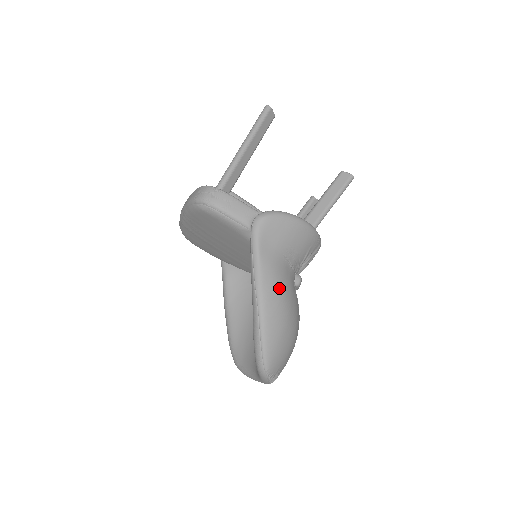
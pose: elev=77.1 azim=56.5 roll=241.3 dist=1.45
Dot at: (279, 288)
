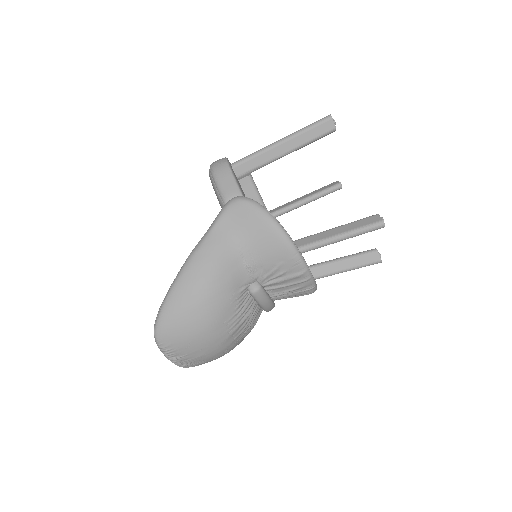
Dot at: (209, 268)
